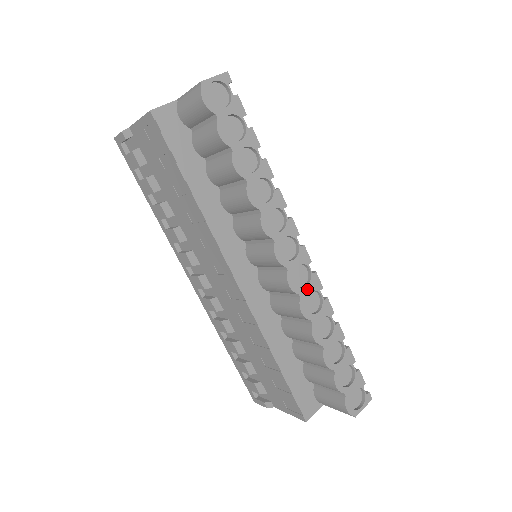
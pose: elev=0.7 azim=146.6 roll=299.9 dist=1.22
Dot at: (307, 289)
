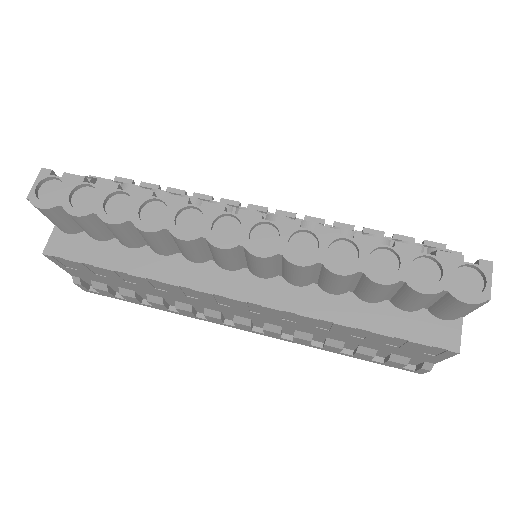
Dot at: (283, 240)
